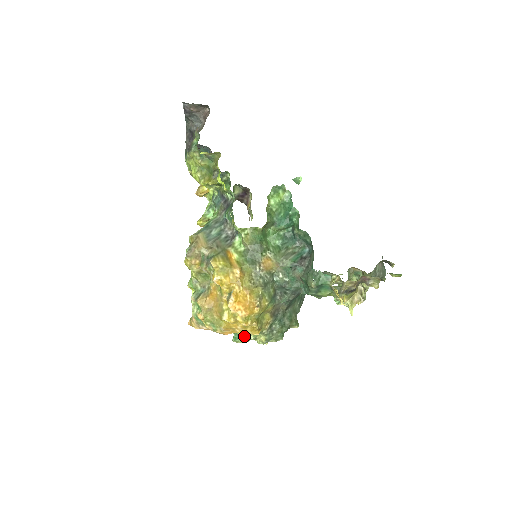
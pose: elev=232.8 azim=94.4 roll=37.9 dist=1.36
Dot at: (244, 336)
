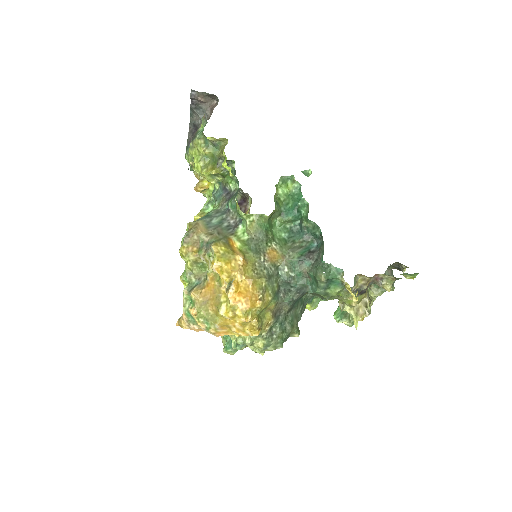
Dot at: (239, 340)
